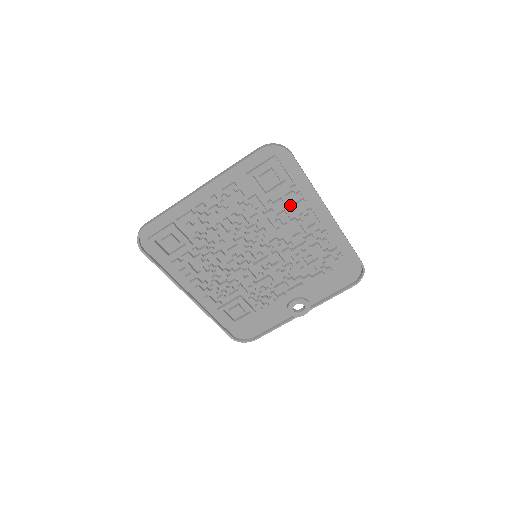
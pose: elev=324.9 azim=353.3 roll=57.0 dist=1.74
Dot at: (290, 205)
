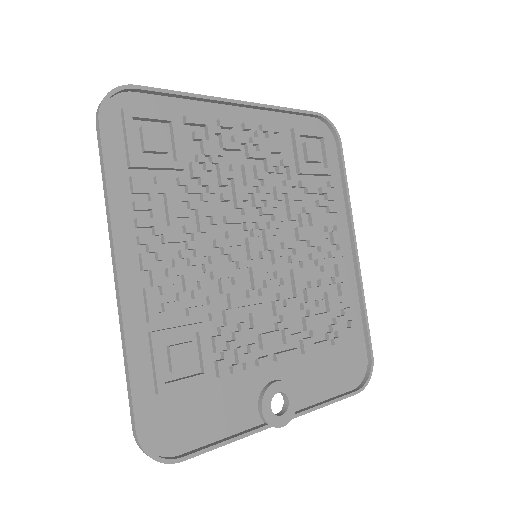
Dot at: (322, 202)
